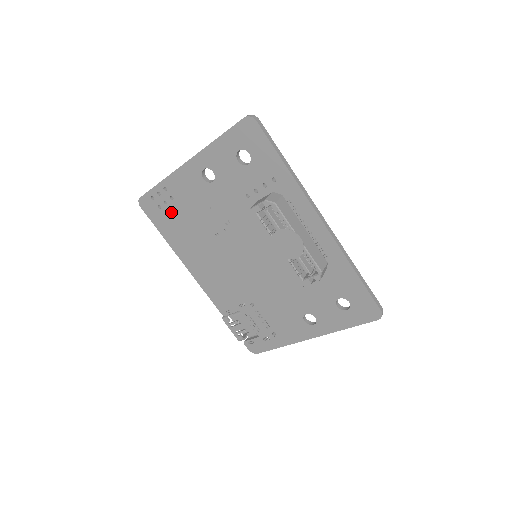
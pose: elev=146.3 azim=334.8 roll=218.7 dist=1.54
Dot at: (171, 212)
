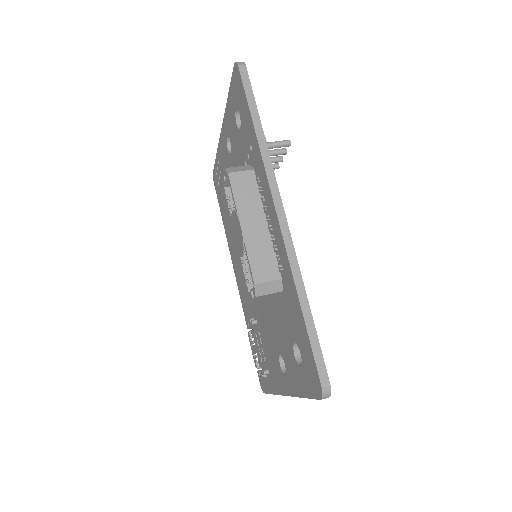
Dot at: (222, 189)
